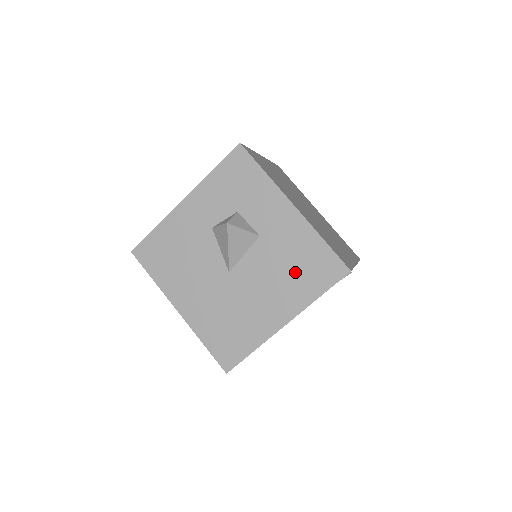
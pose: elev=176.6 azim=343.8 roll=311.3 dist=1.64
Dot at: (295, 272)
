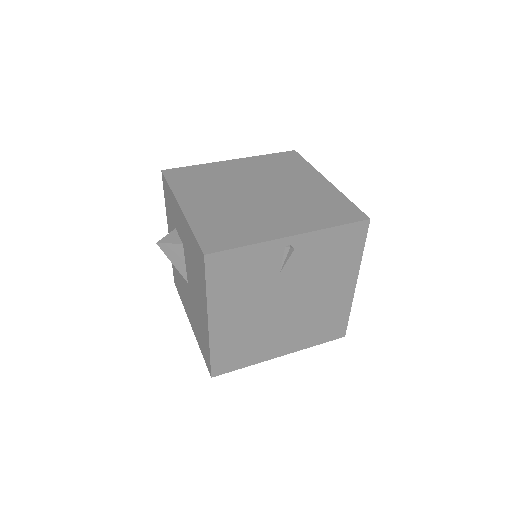
Dot at: (196, 269)
